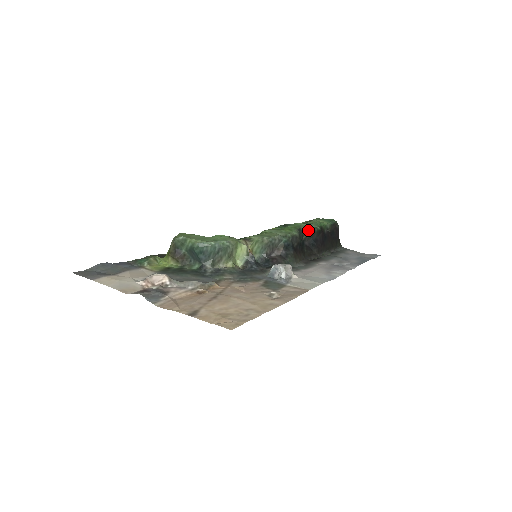
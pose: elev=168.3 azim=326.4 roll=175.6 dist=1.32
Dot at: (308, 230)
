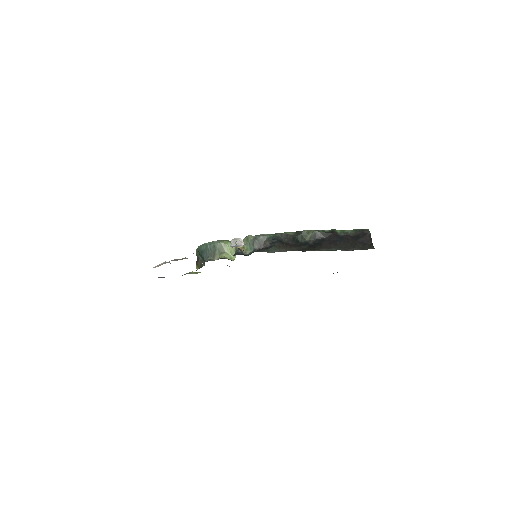
Dot at: (310, 232)
